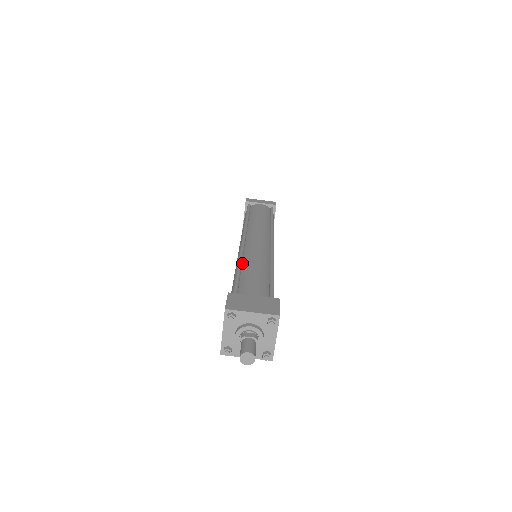
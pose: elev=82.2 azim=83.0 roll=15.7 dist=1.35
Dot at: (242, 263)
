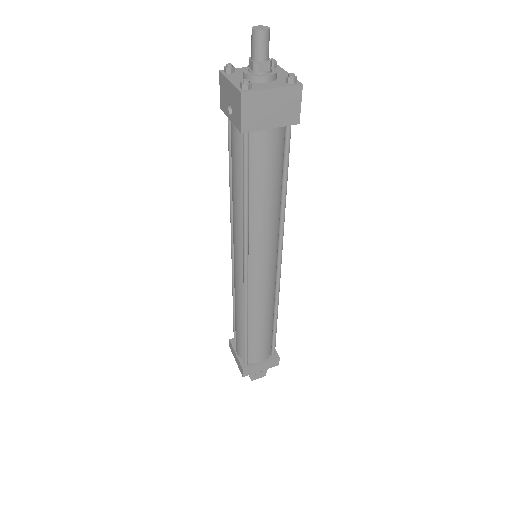
Dot at: occluded
